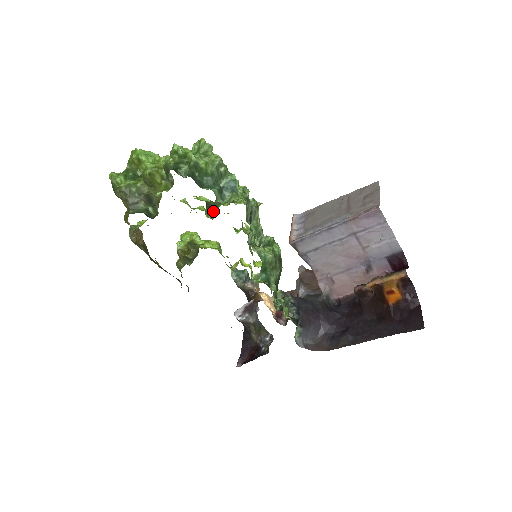
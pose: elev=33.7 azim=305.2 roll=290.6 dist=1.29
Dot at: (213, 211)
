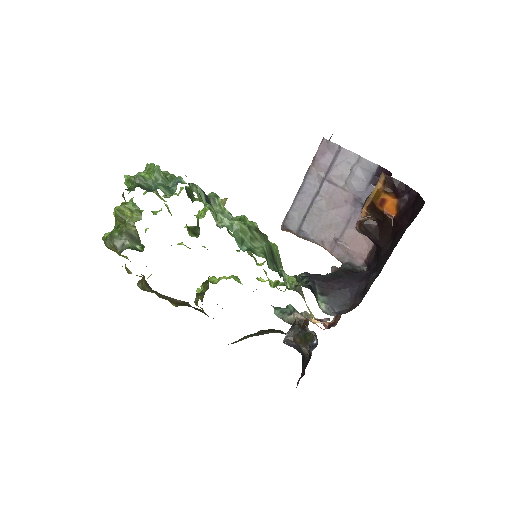
Dot at: (197, 232)
